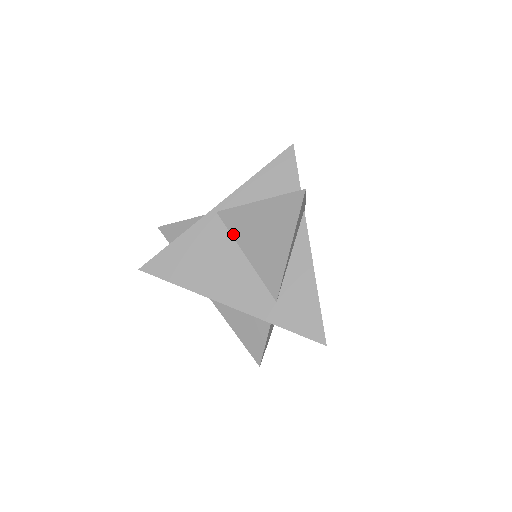
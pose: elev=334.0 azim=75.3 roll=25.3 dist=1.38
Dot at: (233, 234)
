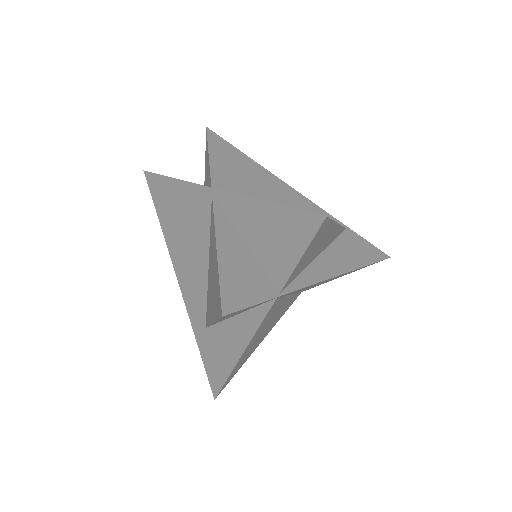
Dot at: (210, 234)
